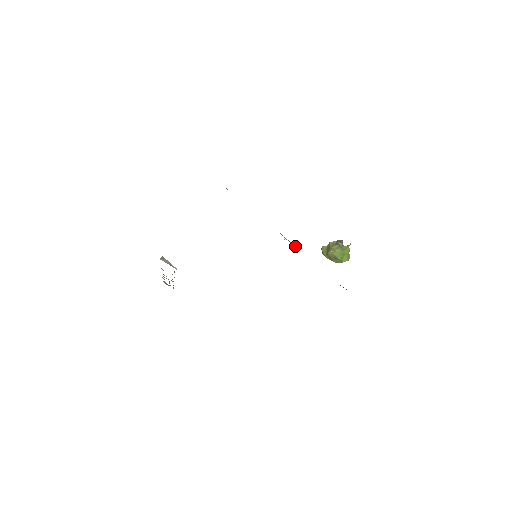
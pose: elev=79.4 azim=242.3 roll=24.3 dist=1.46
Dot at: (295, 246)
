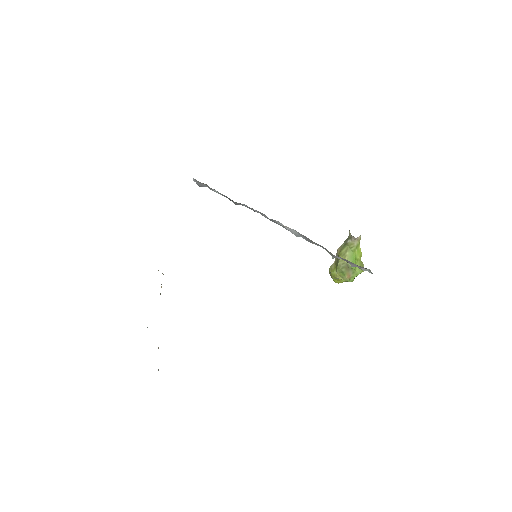
Dot at: (299, 235)
